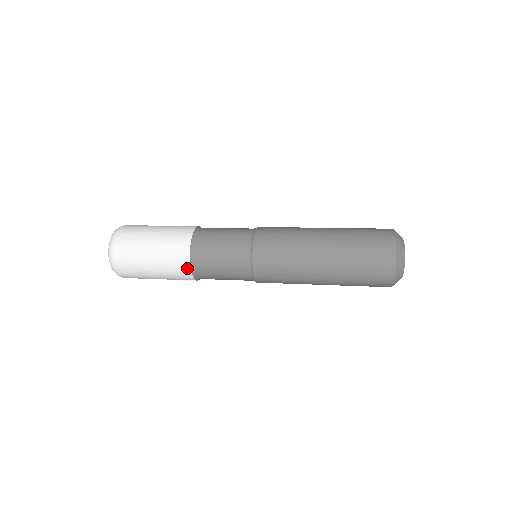
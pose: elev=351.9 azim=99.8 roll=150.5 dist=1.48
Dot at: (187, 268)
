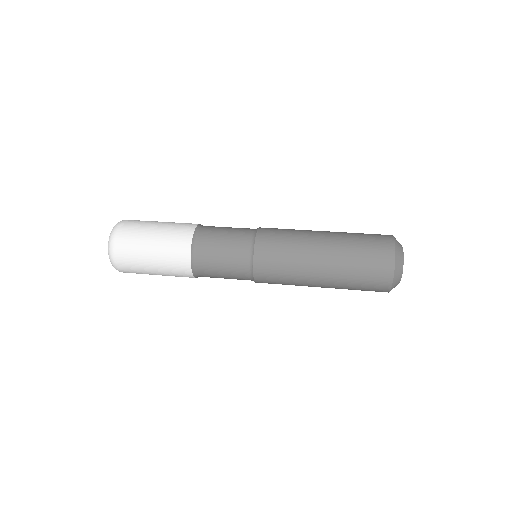
Dot at: (187, 260)
